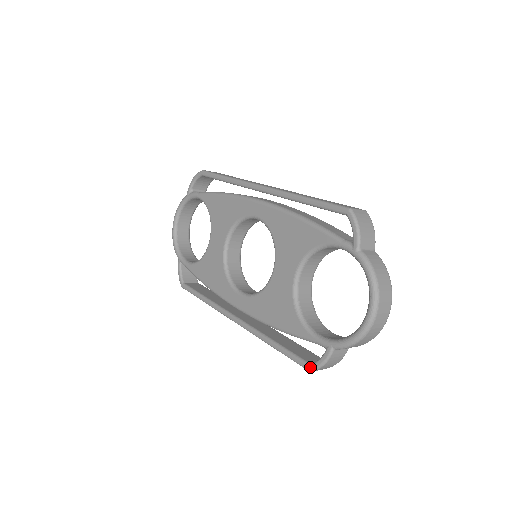
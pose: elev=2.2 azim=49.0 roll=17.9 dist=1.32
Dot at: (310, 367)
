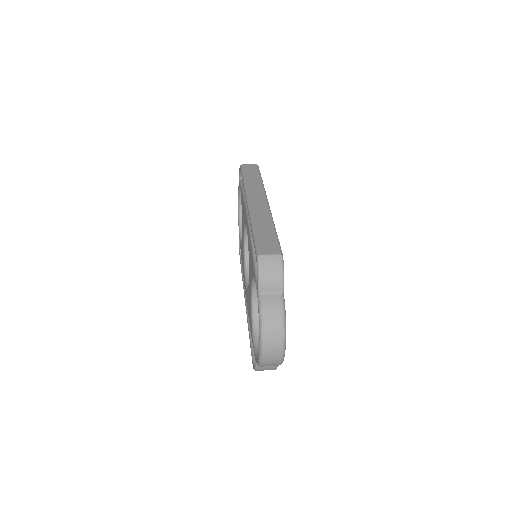
Dot at: (253, 367)
